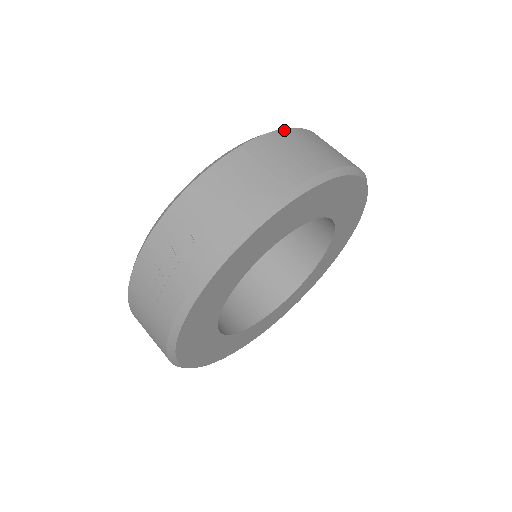
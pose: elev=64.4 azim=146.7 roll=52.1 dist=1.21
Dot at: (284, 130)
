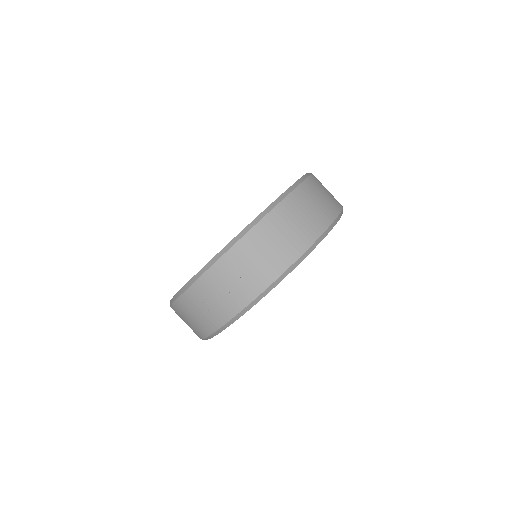
Dot at: (298, 188)
